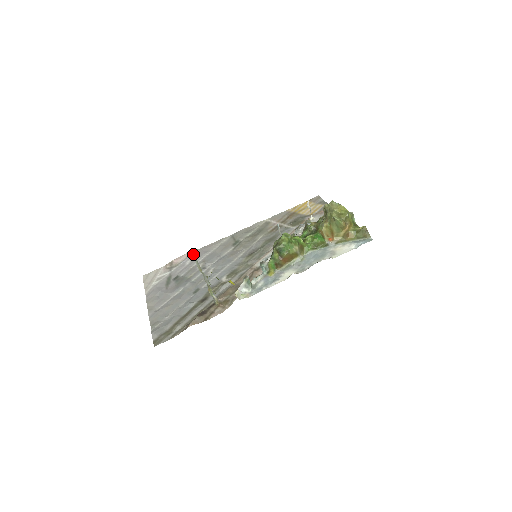
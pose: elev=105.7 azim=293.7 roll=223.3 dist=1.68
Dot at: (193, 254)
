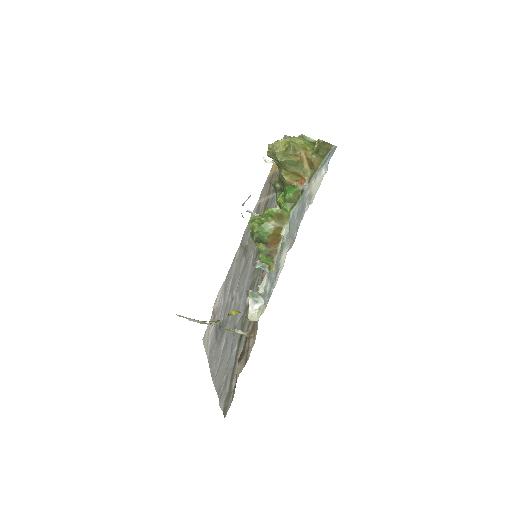
Dot at: (179, 316)
